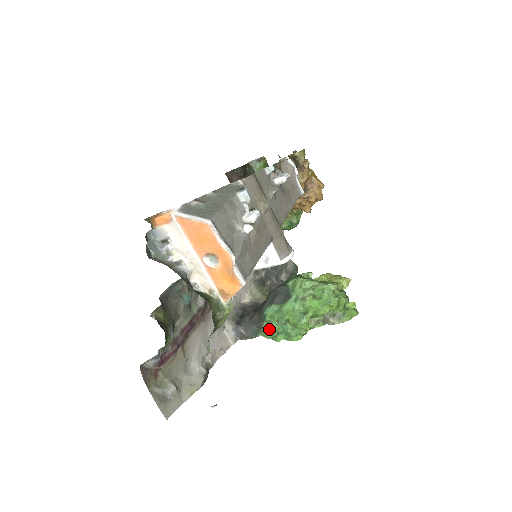
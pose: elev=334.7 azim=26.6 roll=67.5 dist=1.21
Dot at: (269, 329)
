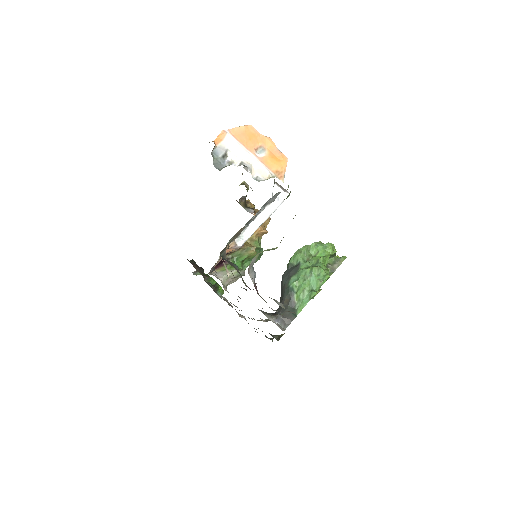
Dot at: (302, 294)
